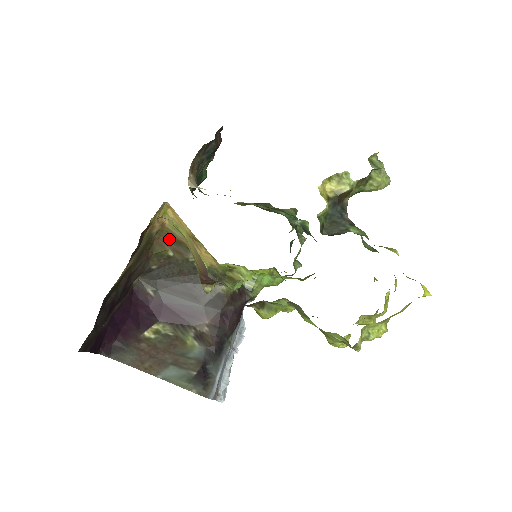
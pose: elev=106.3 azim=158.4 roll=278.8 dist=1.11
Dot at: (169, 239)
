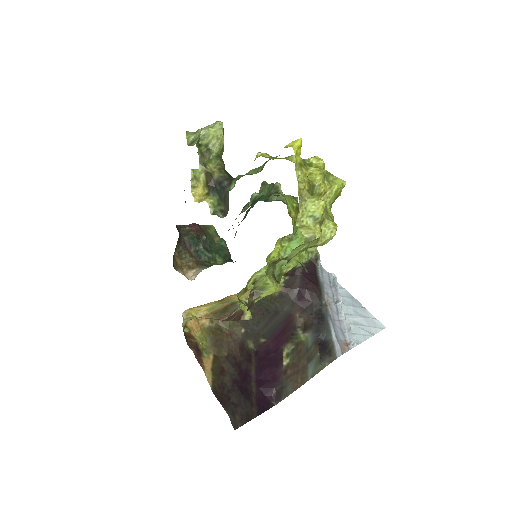
Dot at: (221, 314)
